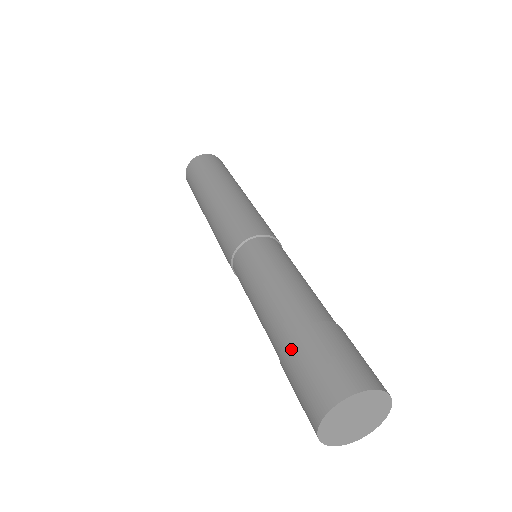
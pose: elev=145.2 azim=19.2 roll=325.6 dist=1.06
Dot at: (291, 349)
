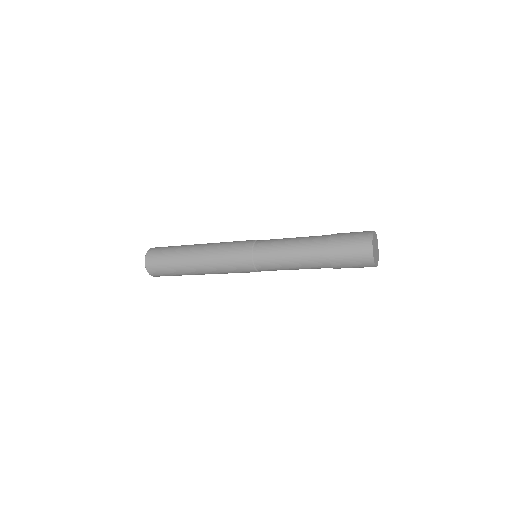
Dot at: (334, 249)
